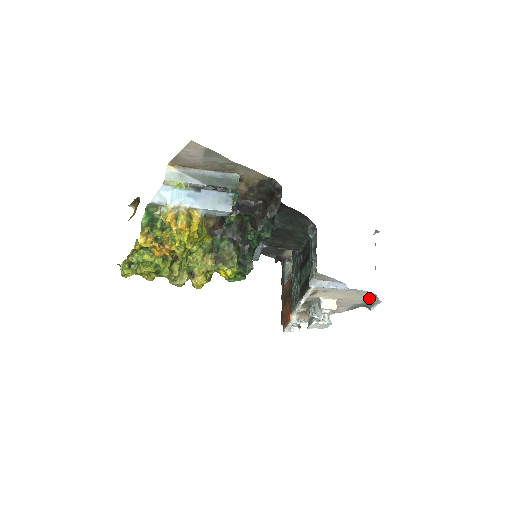
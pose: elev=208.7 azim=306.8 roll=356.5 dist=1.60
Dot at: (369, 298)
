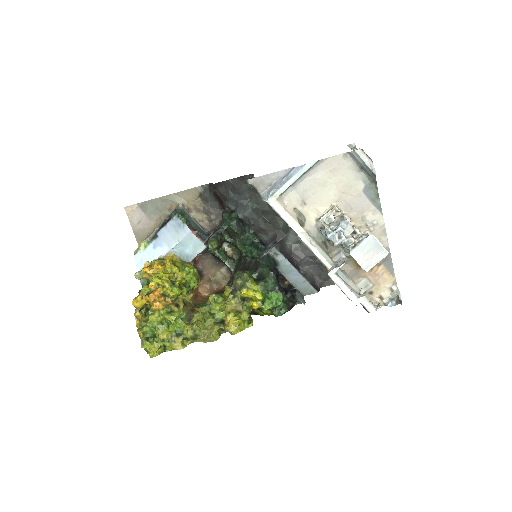
Dot at: (354, 166)
